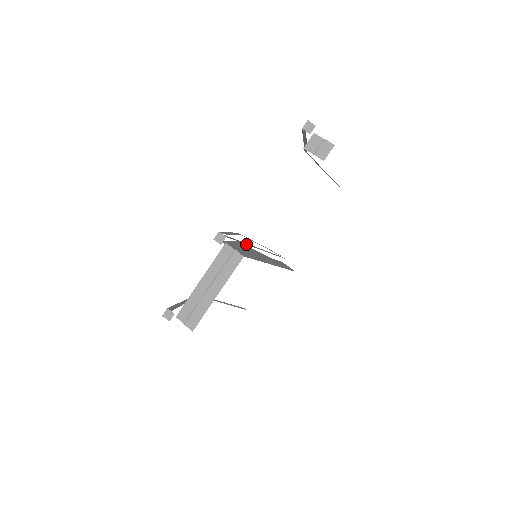
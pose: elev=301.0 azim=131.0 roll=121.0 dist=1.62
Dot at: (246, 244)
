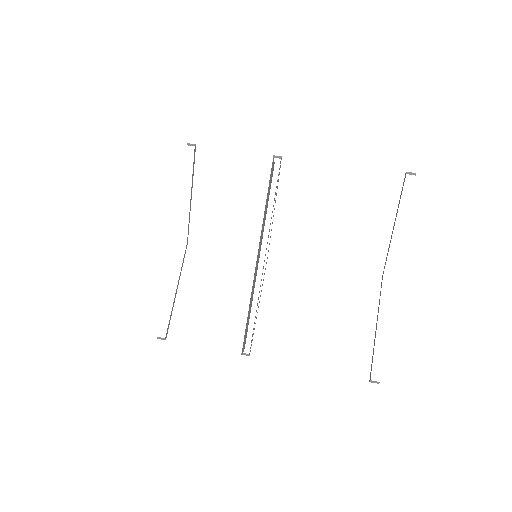
Dot at: occluded
